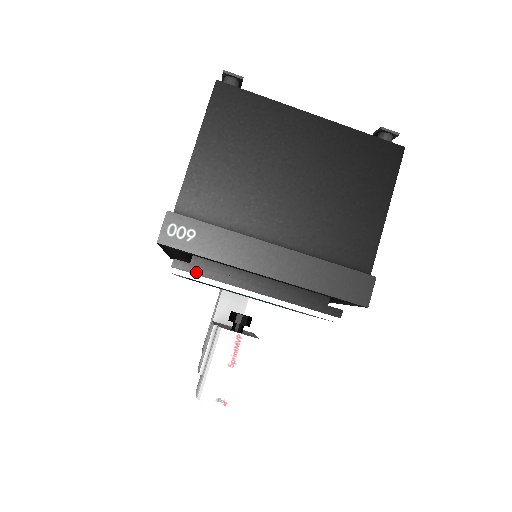
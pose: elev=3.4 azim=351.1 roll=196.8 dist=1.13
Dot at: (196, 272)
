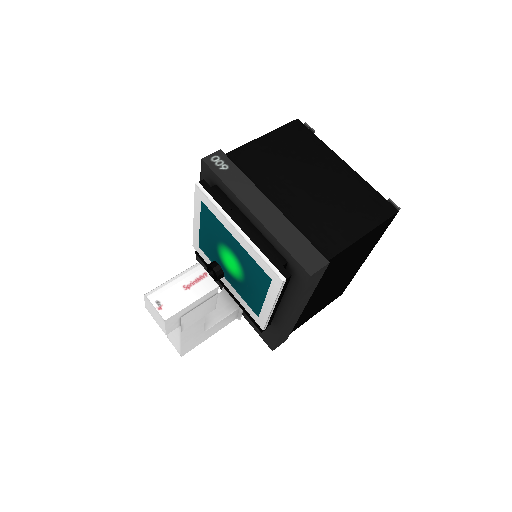
Dot at: (211, 193)
